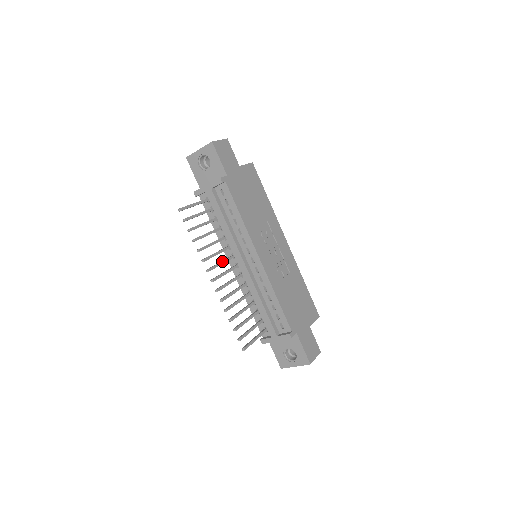
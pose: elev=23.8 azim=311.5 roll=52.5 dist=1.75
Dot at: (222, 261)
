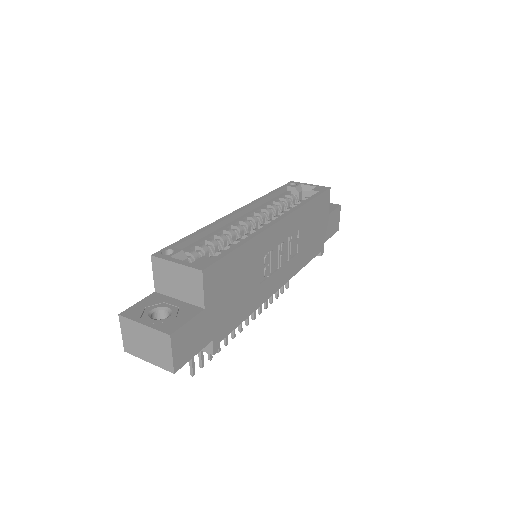
Dot at: occluded
